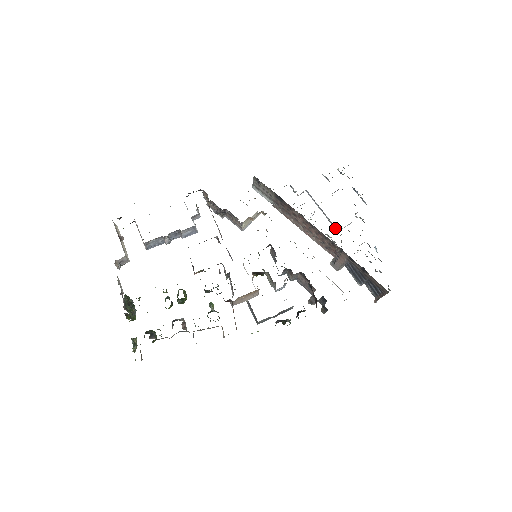
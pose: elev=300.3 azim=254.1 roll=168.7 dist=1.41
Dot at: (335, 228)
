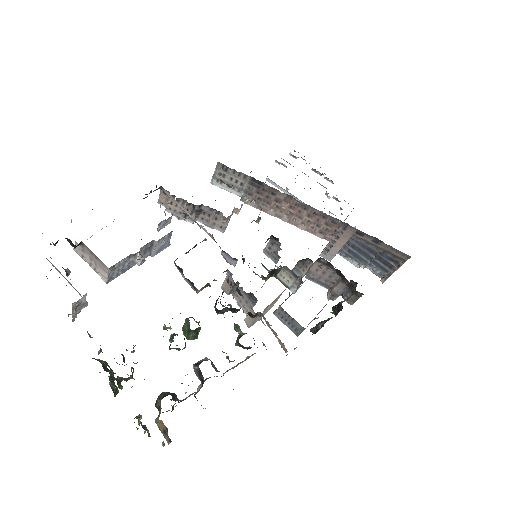
Dot at: occluded
